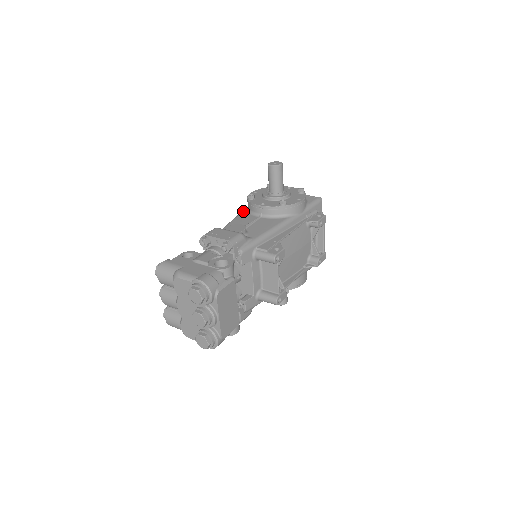
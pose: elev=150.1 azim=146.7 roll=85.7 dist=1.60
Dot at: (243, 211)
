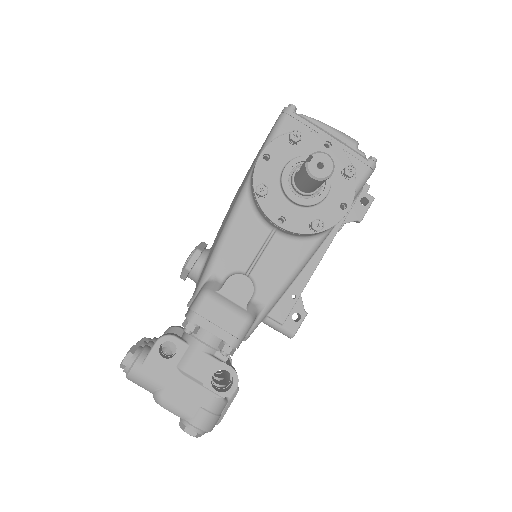
Dot at: (243, 201)
